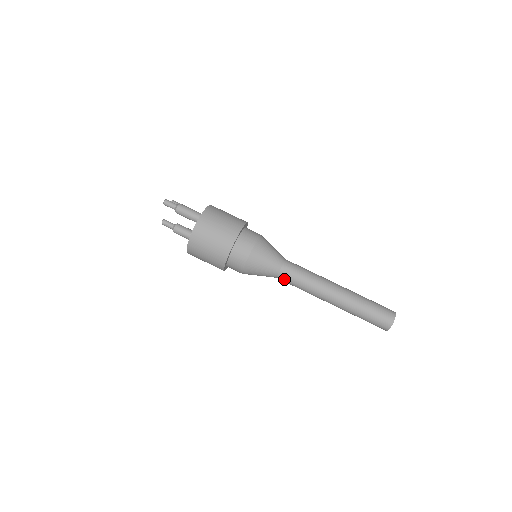
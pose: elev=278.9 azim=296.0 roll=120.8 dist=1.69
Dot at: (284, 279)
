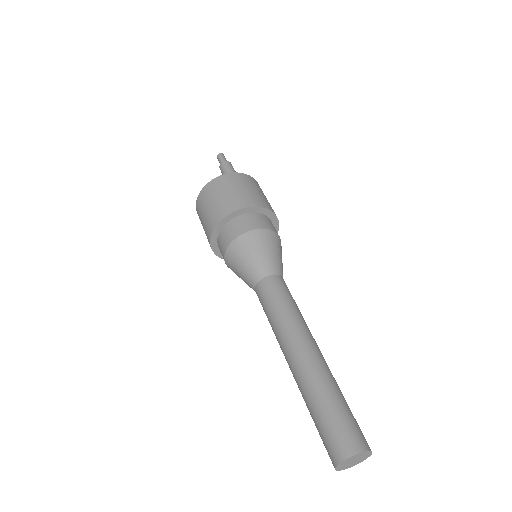
Dot at: (260, 294)
